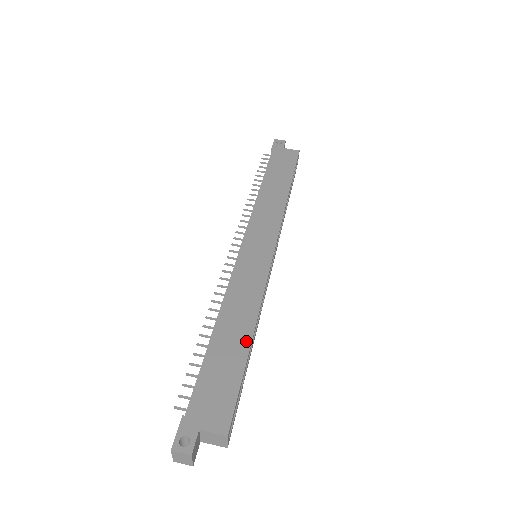
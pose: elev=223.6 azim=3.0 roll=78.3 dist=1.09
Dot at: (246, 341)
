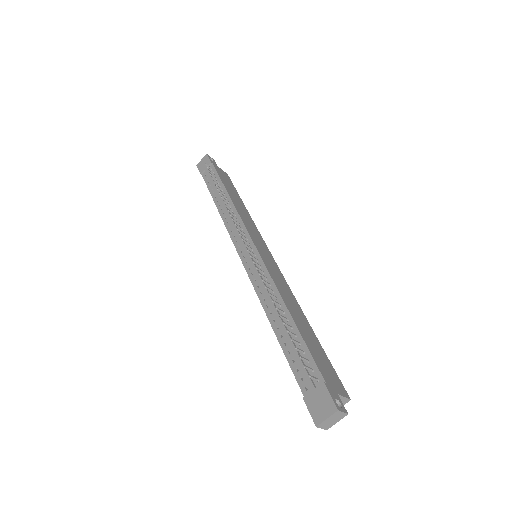
Dot at: (309, 326)
